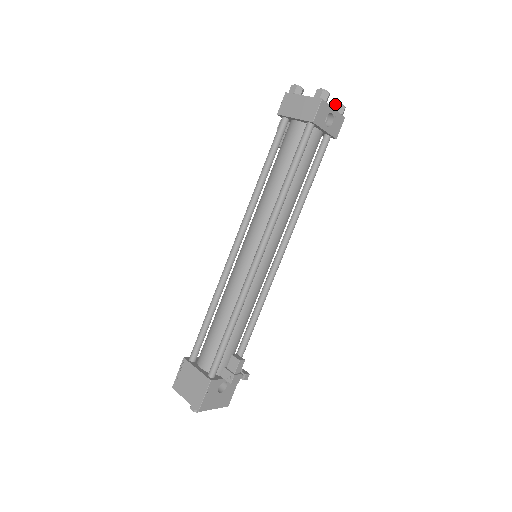
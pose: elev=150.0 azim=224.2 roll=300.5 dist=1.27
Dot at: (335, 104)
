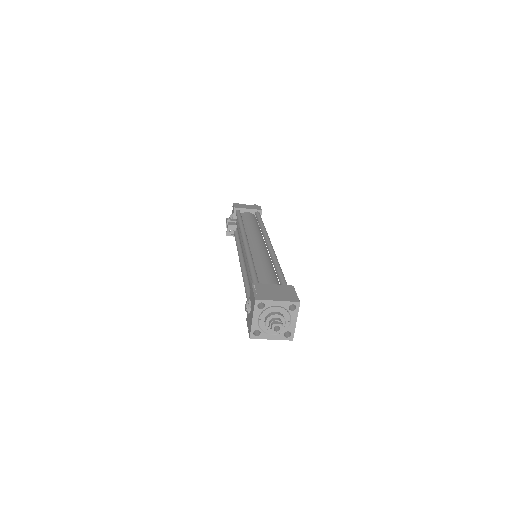
Dot at: occluded
